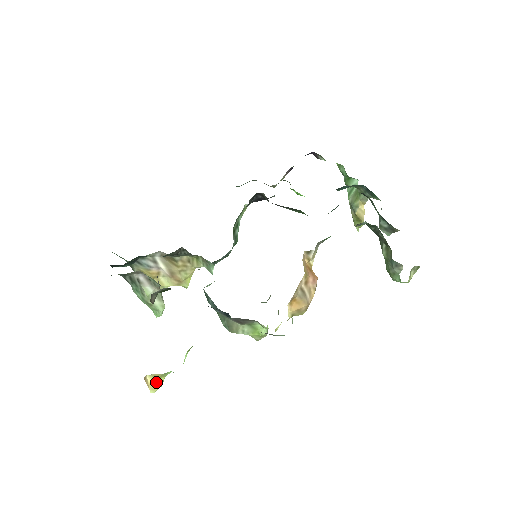
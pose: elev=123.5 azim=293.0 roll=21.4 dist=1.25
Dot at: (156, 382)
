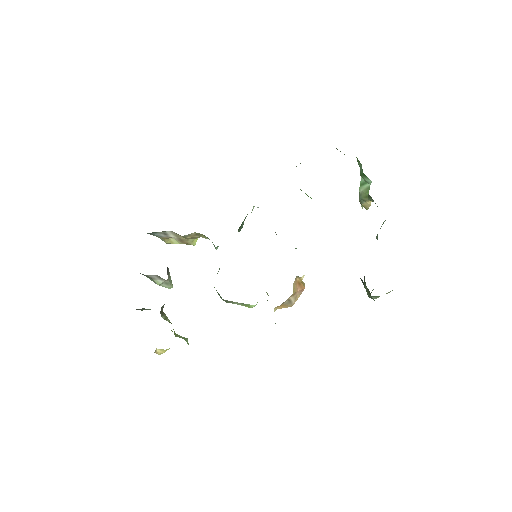
Dot at: (163, 351)
